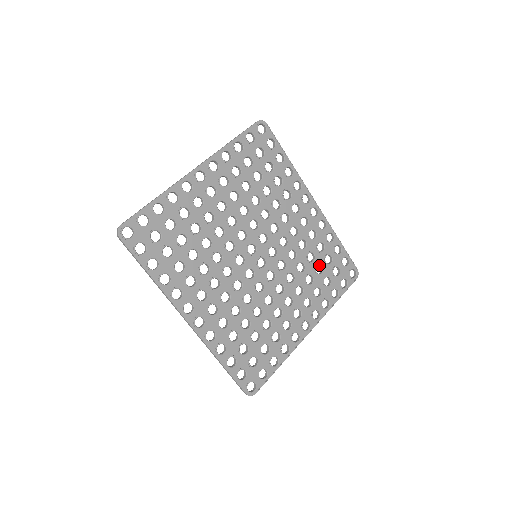
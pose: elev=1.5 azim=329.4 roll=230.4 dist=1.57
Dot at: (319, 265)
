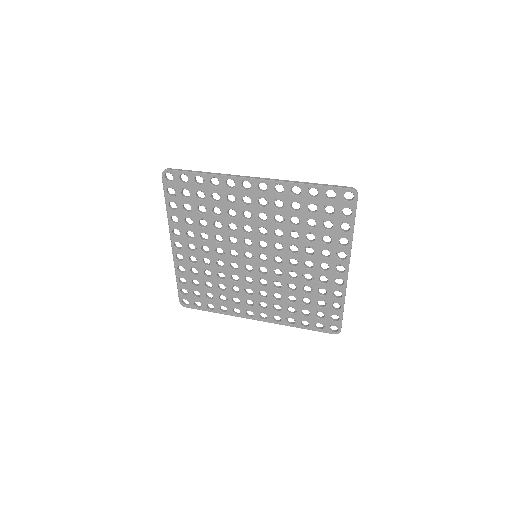
Dot at: (310, 218)
